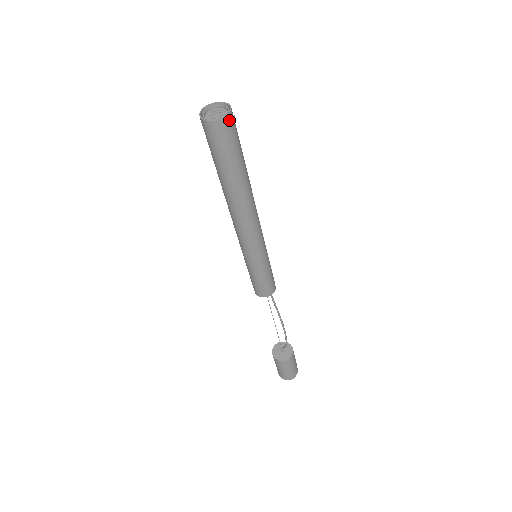
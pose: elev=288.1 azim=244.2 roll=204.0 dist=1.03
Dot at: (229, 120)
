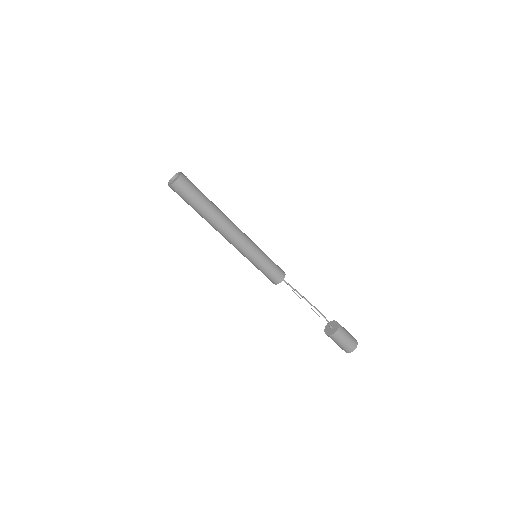
Dot at: (181, 181)
